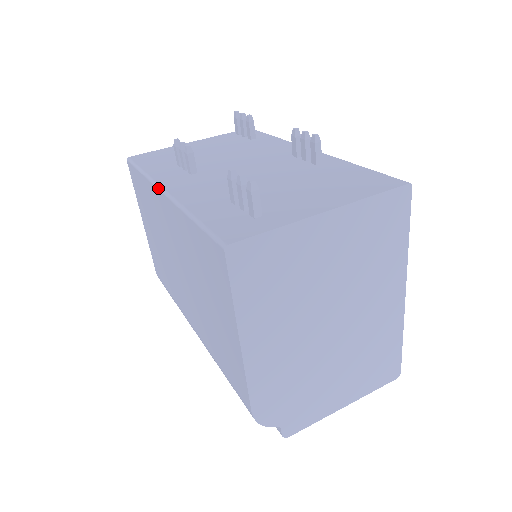
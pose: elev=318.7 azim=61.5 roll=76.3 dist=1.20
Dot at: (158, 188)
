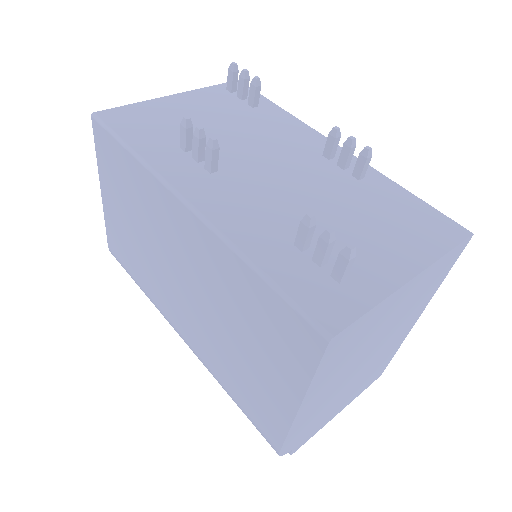
Dot at: (176, 195)
